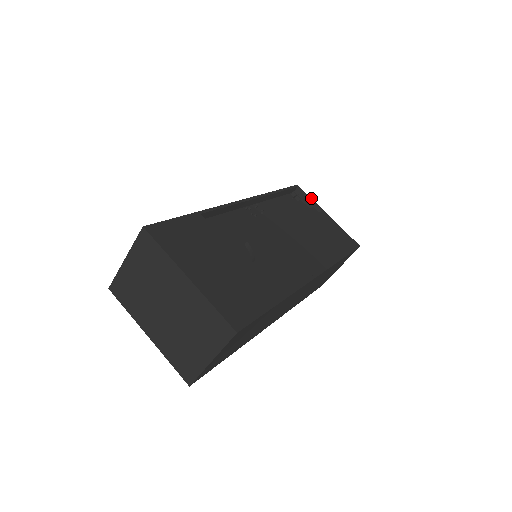
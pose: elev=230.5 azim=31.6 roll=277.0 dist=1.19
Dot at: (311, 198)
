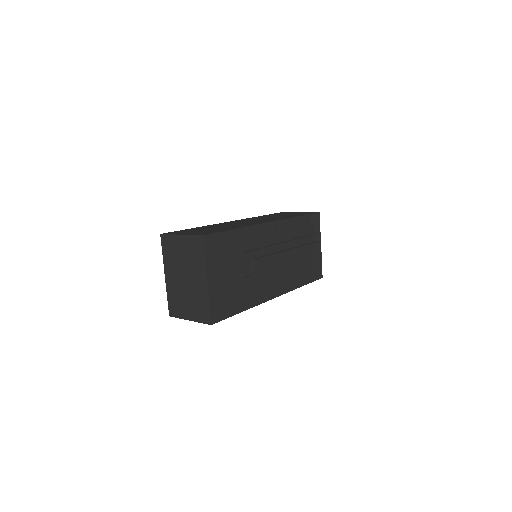
Dot at: occluded
